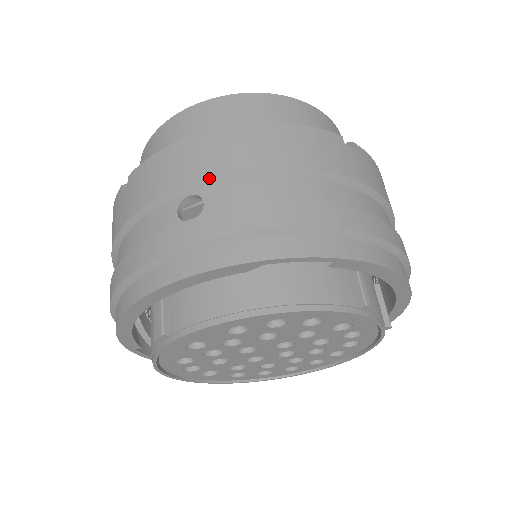
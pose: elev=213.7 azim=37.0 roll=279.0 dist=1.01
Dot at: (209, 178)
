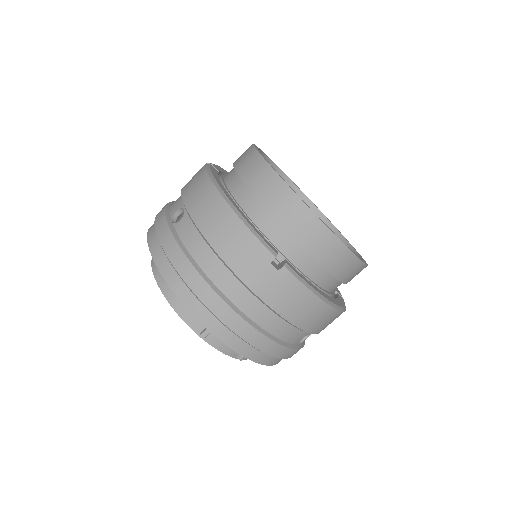
Dot at: (188, 212)
